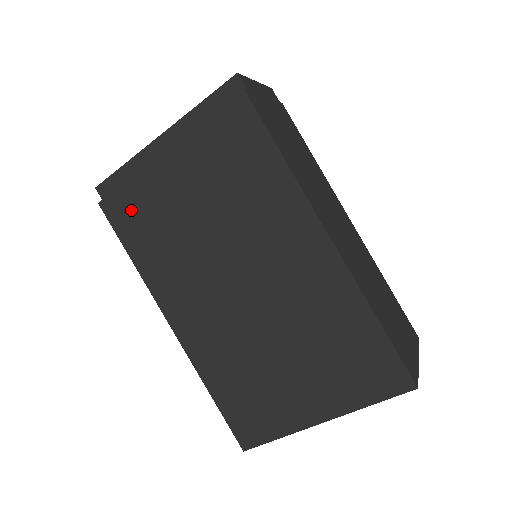
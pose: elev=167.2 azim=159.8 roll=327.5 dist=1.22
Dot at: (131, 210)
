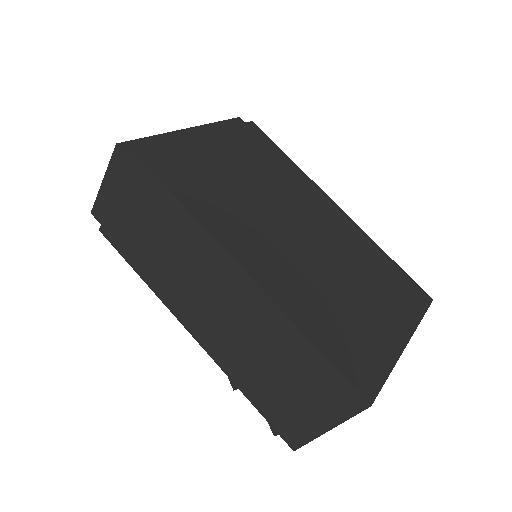
Dot at: (174, 162)
